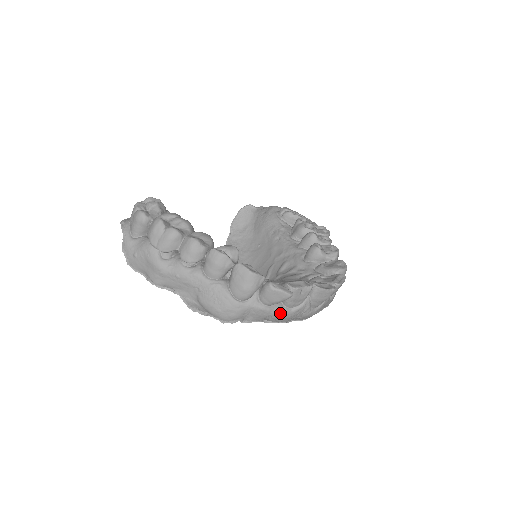
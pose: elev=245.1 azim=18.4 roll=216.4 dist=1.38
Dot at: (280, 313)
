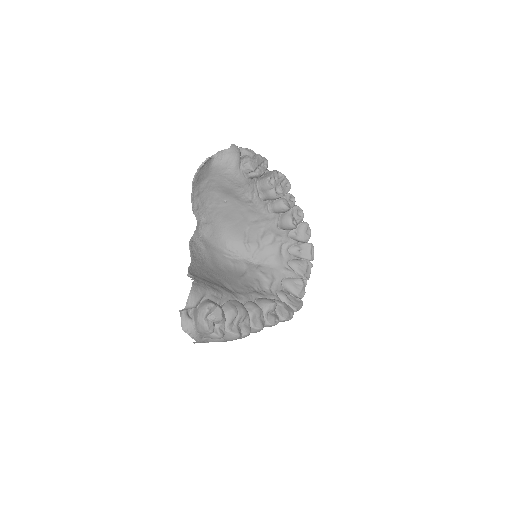
Dot at: occluded
